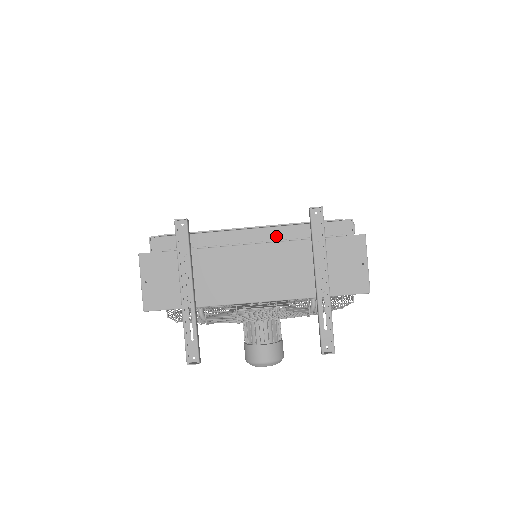
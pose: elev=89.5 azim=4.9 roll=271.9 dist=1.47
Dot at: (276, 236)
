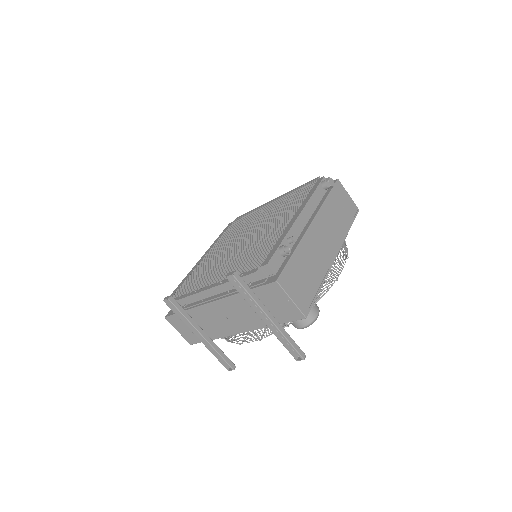
Dot at: (227, 288)
